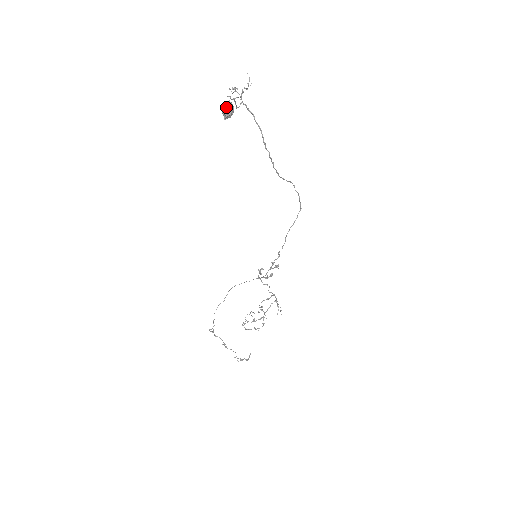
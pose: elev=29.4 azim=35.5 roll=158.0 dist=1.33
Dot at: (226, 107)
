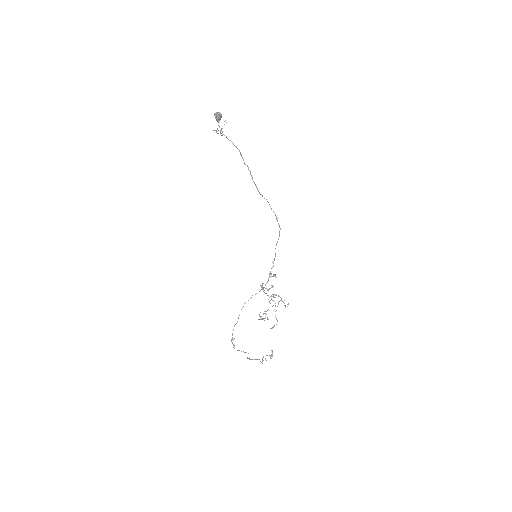
Dot at: (216, 114)
